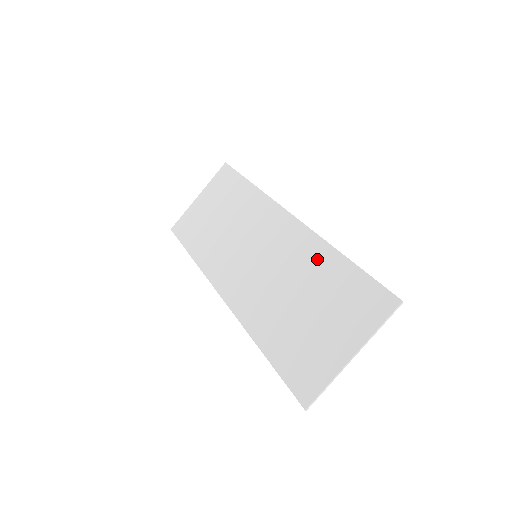
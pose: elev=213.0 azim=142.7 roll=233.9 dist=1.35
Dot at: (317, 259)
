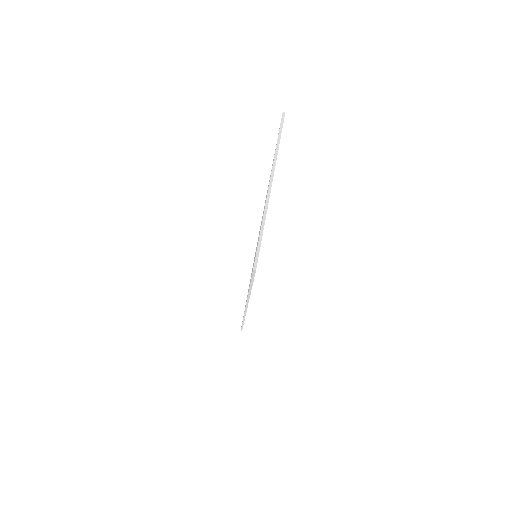
Dot at: occluded
